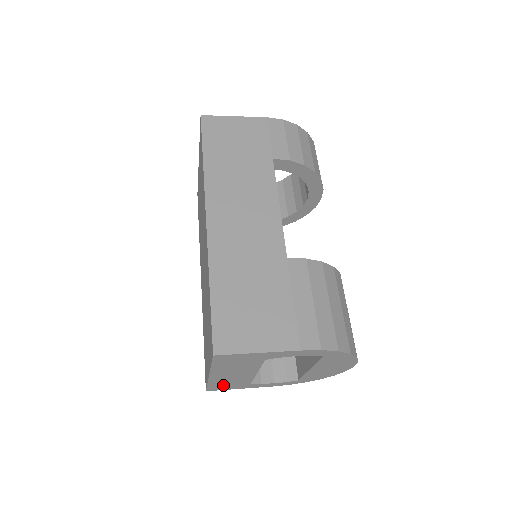
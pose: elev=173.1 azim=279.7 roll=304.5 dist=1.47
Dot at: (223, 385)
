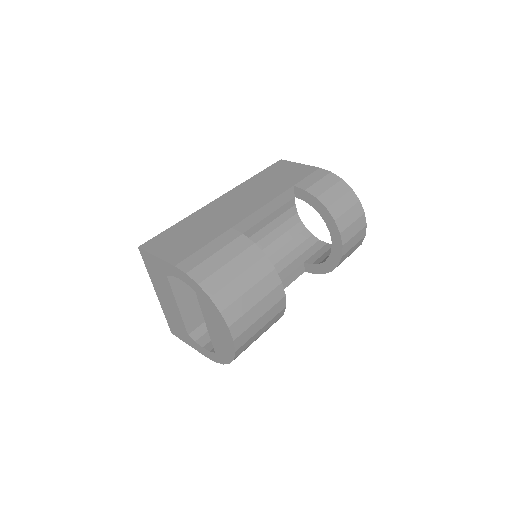
Dot at: (174, 325)
